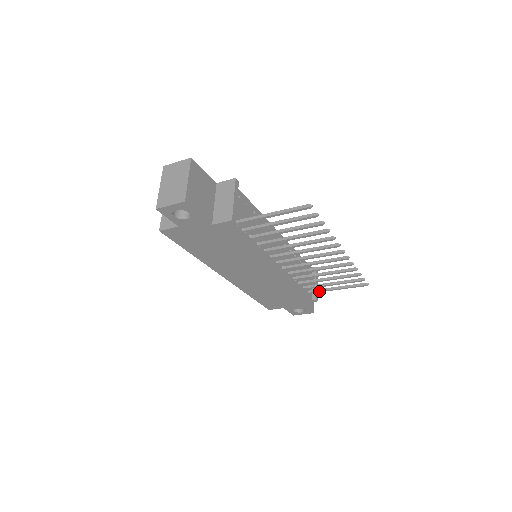
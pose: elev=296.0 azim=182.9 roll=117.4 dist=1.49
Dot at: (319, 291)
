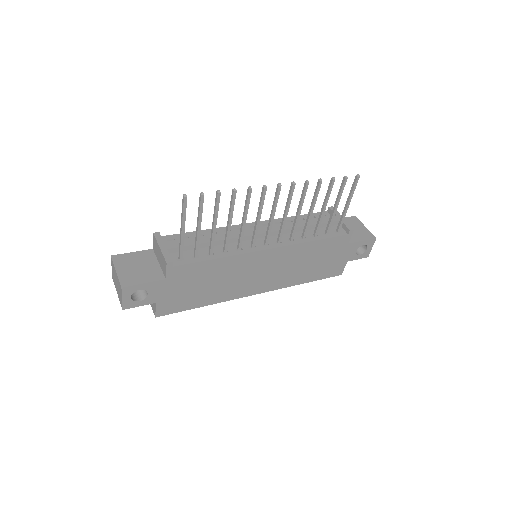
Dot at: (340, 223)
